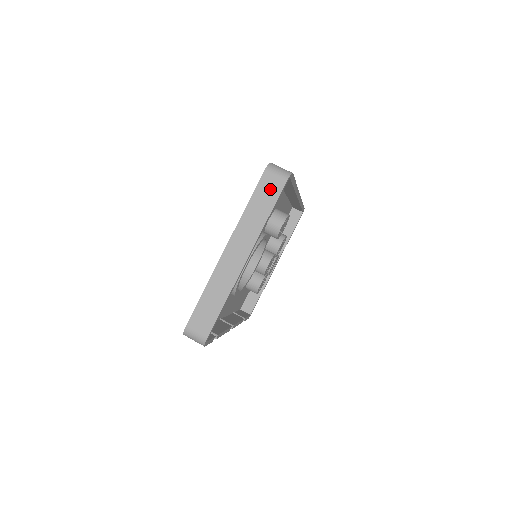
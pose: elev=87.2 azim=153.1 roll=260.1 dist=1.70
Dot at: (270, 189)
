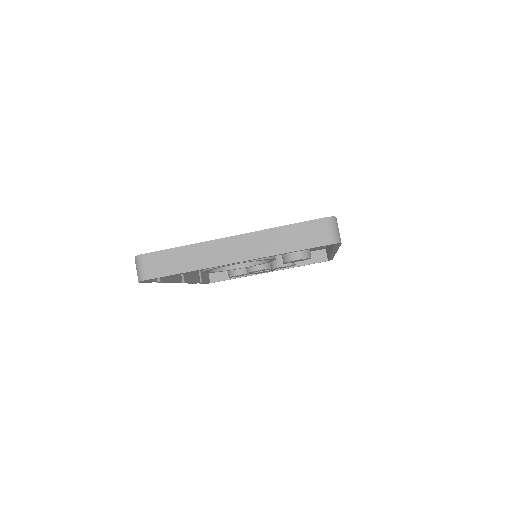
Dot at: (312, 235)
